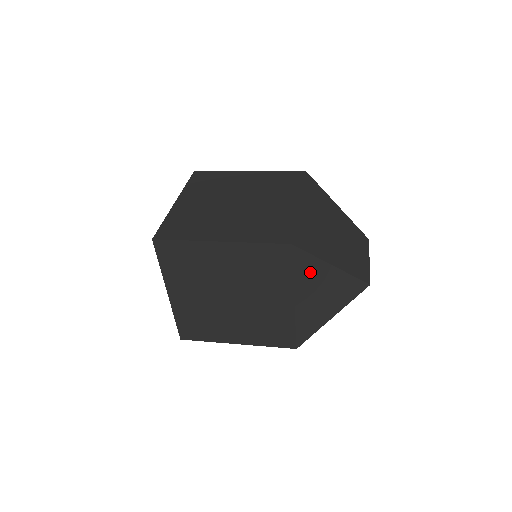
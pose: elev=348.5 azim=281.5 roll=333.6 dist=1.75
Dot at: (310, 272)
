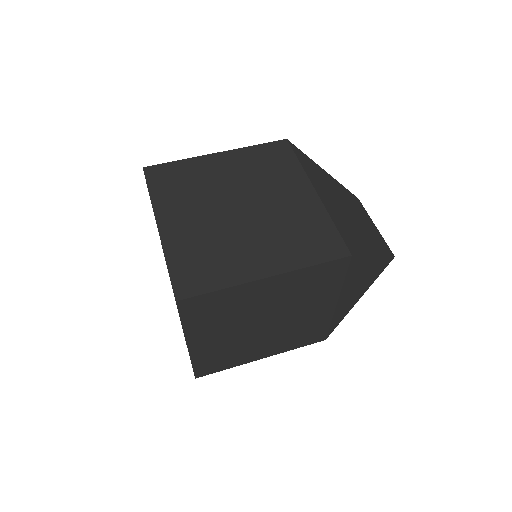
Dot at: (357, 272)
